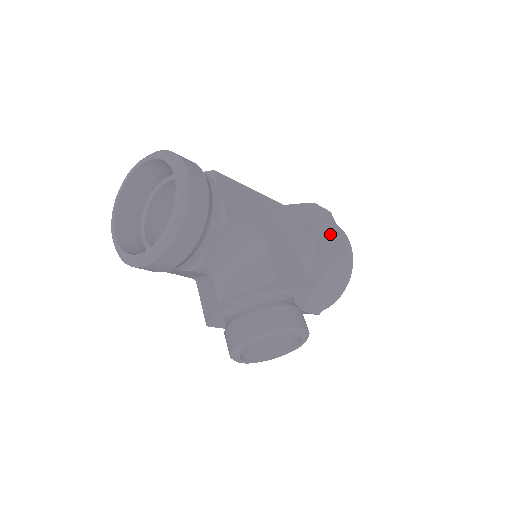
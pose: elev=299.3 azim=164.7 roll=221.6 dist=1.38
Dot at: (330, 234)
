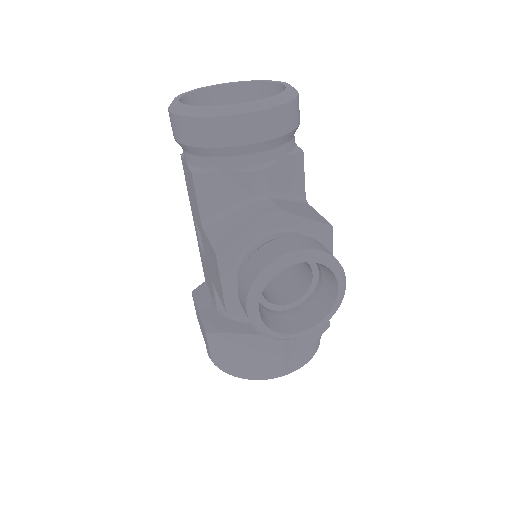
Dot at: occluded
